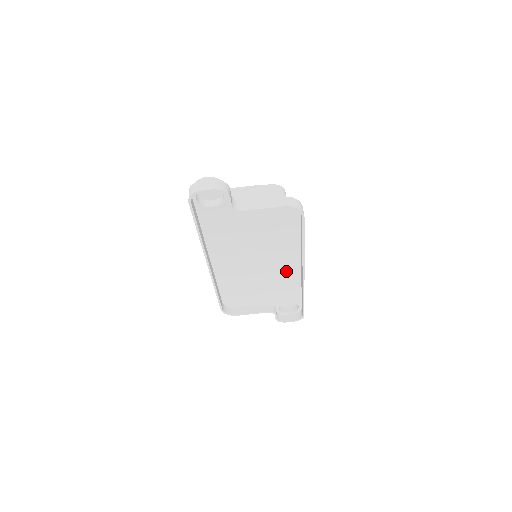
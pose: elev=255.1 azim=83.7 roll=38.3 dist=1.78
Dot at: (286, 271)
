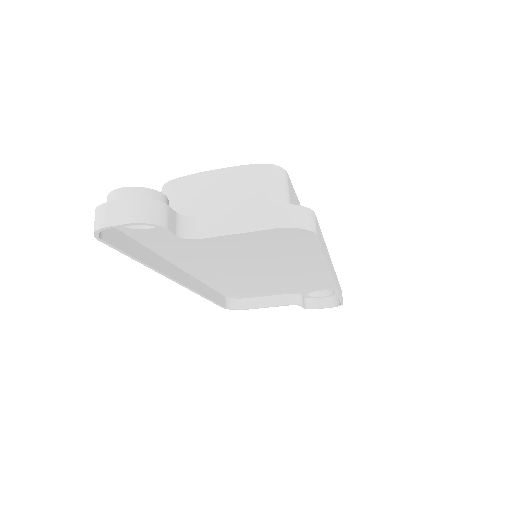
Dot at: (306, 270)
